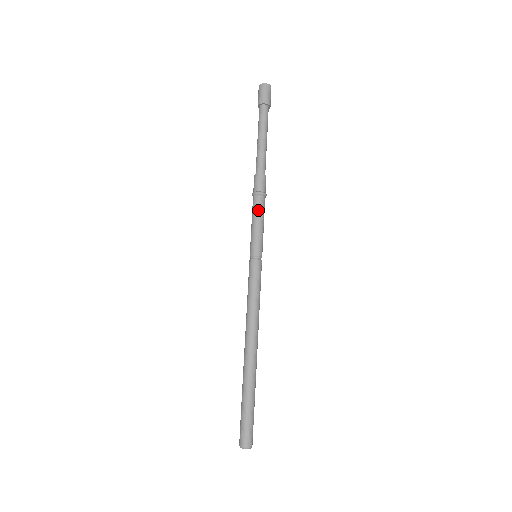
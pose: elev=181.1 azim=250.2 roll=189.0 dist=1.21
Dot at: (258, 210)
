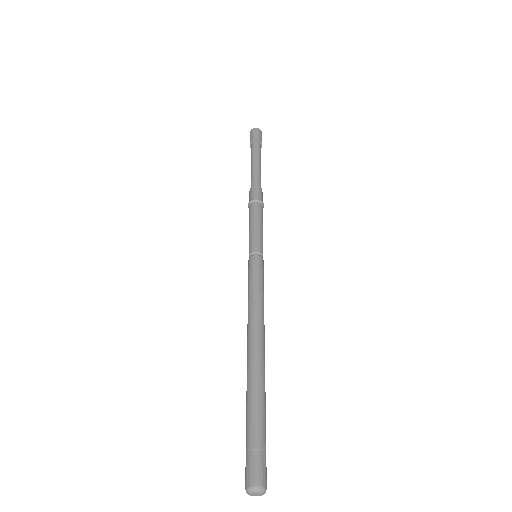
Dot at: (258, 214)
